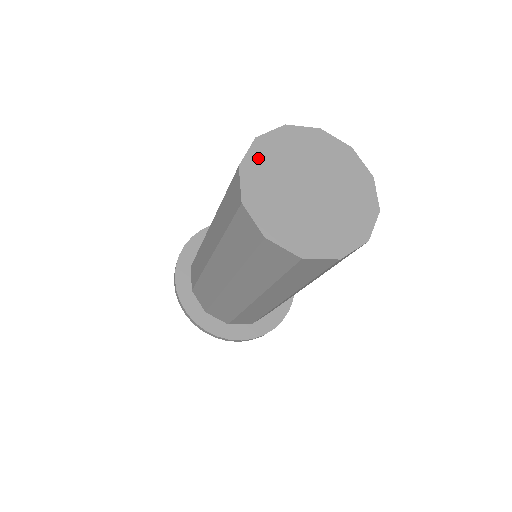
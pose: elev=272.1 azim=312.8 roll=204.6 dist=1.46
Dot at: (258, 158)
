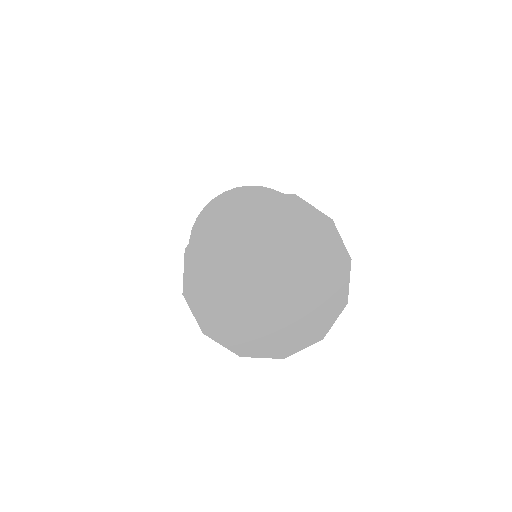
Dot at: (198, 273)
